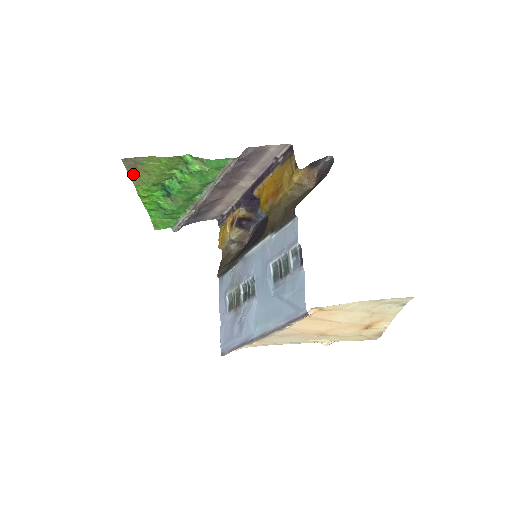
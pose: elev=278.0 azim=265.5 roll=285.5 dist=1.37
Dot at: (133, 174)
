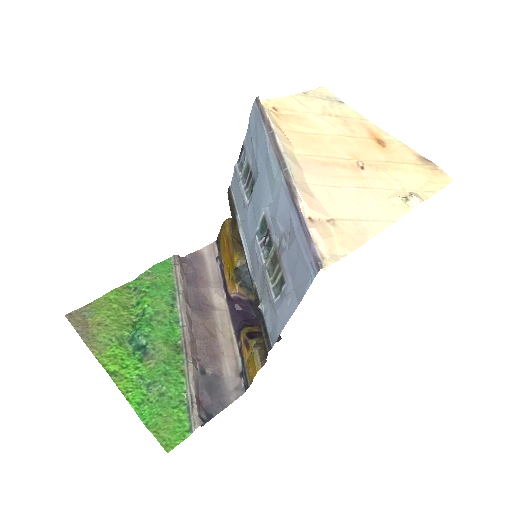
Dot at: (87, 338)
